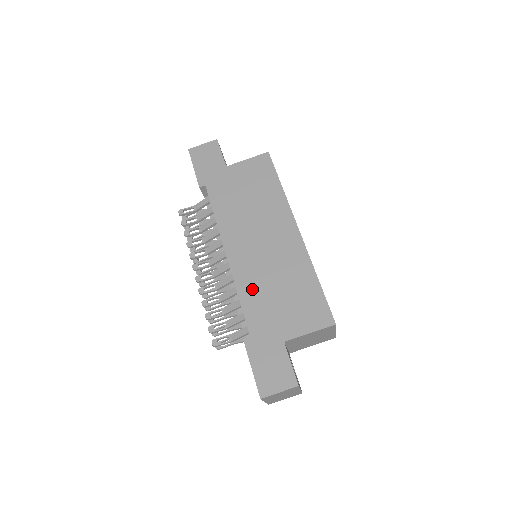
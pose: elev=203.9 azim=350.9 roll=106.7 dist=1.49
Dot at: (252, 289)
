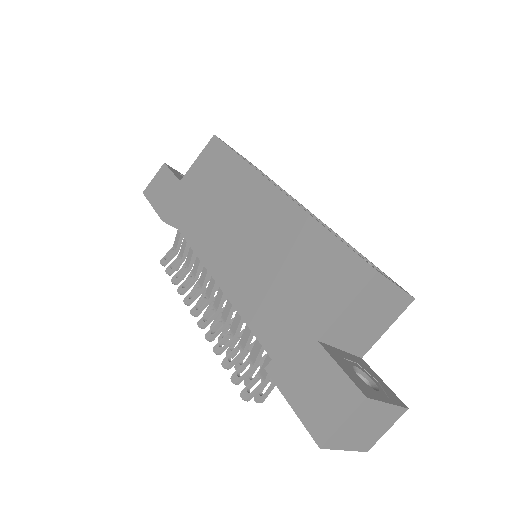
Dot at: (251, 295)
